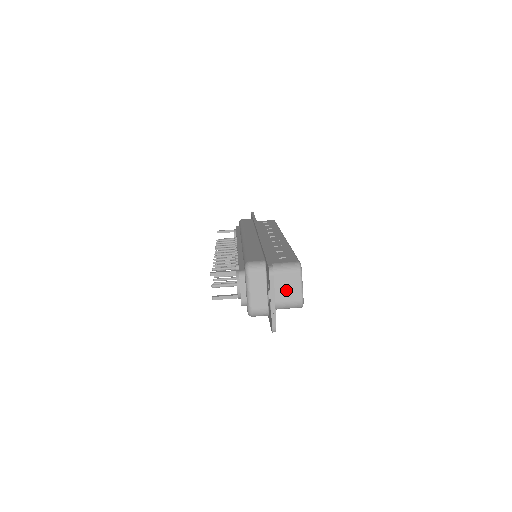
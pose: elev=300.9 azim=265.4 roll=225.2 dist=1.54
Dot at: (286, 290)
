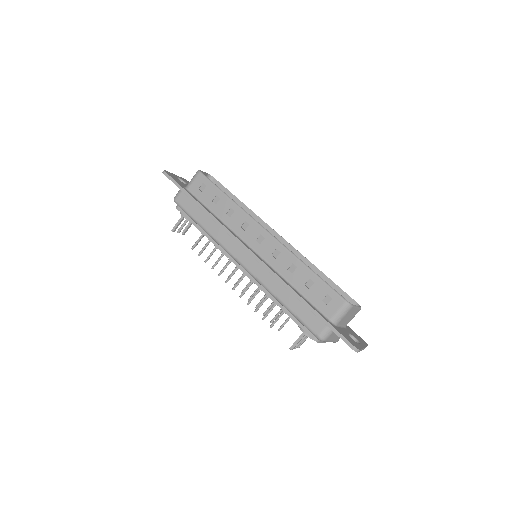
Dot at: (349, 318)
